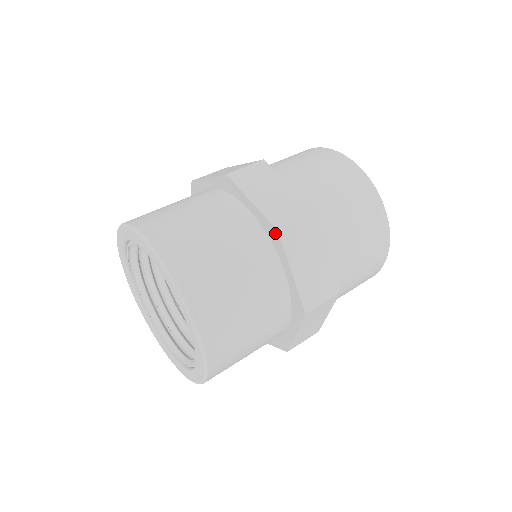
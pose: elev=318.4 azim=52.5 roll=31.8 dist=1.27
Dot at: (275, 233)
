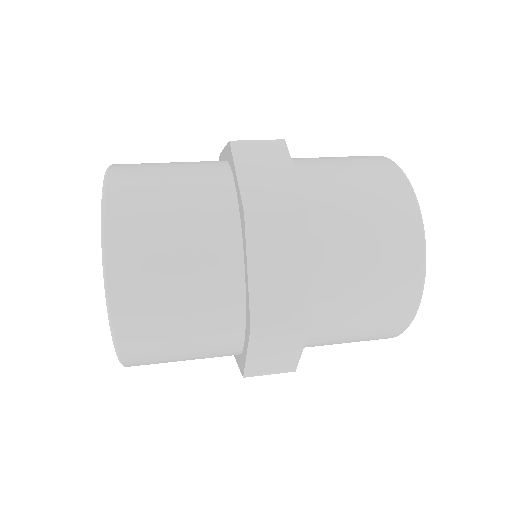
Dot at: (249, 322)
